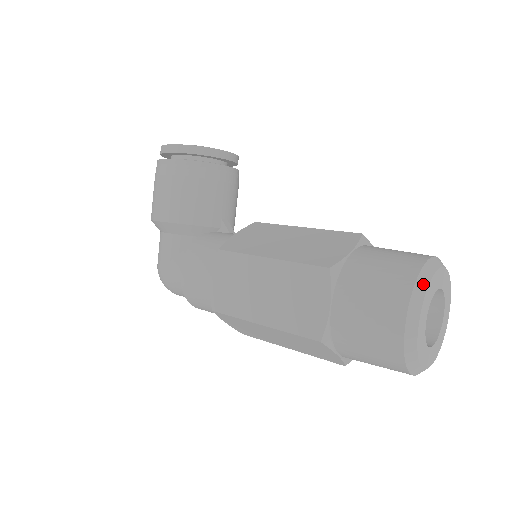
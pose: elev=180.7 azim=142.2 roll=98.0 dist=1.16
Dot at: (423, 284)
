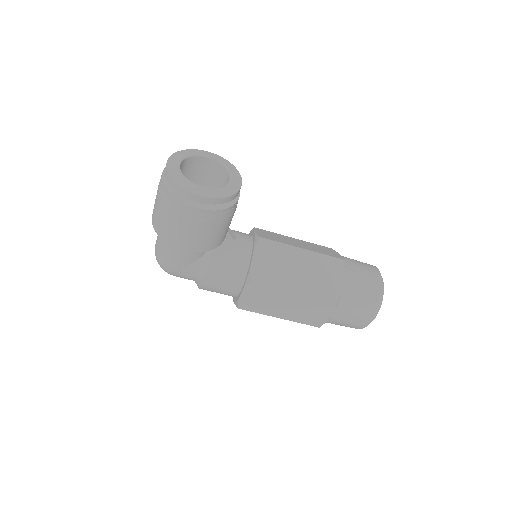
Dot at: (381, 304)
